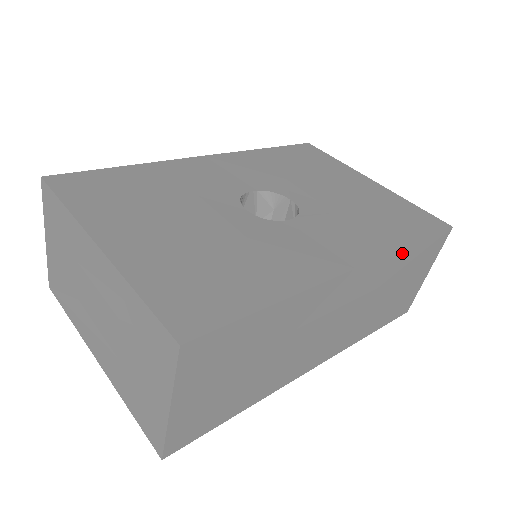
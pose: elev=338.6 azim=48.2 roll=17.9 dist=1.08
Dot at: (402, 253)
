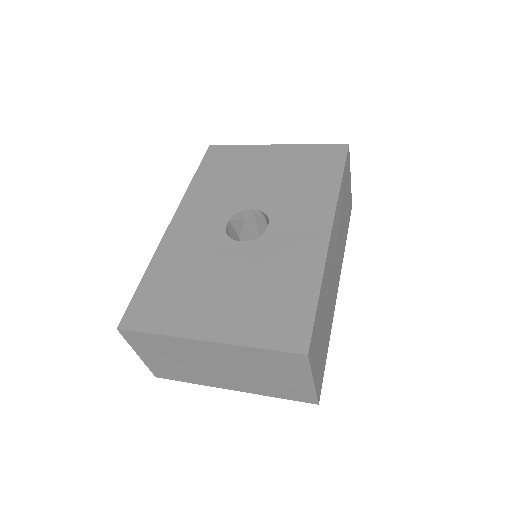
Dot at: (340, 191)
